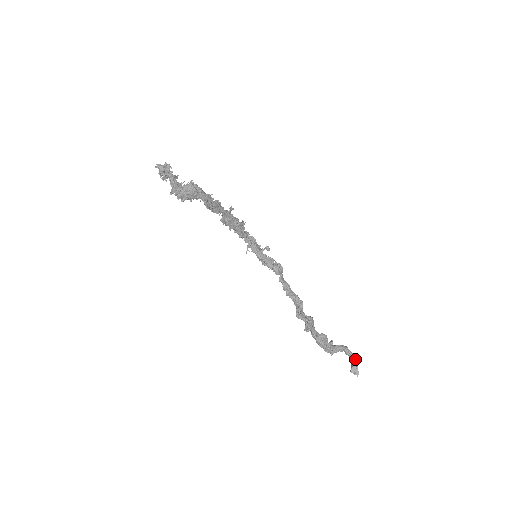
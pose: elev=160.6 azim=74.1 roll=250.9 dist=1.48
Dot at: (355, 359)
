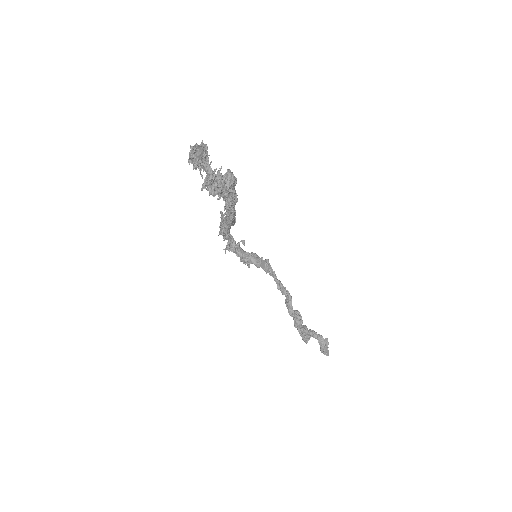
Dot at: (324, 340)
